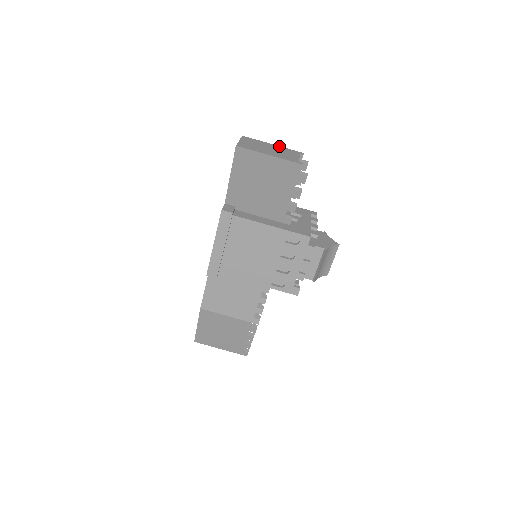
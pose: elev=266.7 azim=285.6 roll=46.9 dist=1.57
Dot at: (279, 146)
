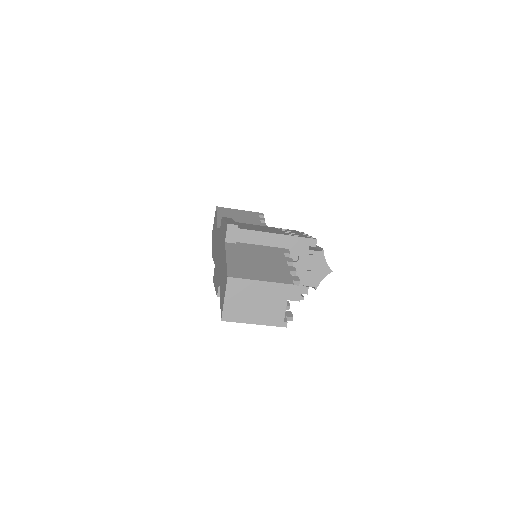
Dot at: (268, 283)
